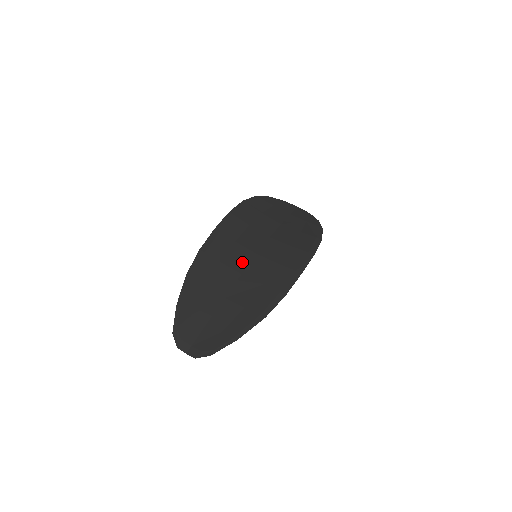
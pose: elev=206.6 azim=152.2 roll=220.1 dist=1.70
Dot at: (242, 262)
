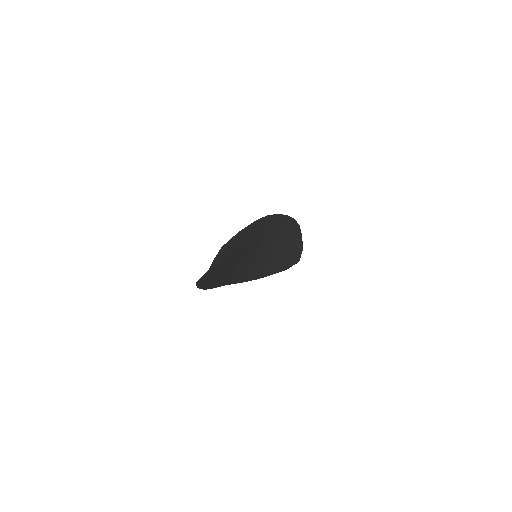
Dot at: occluded
